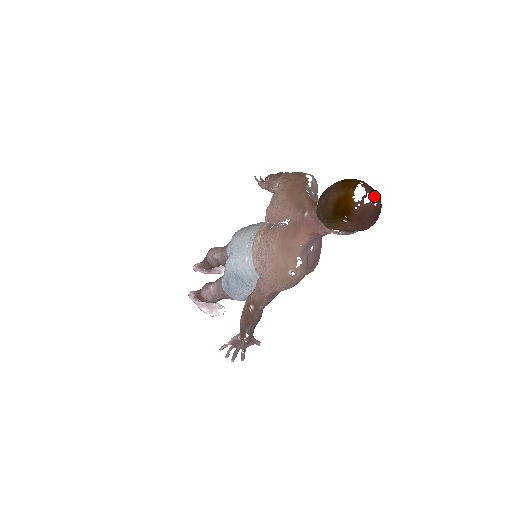
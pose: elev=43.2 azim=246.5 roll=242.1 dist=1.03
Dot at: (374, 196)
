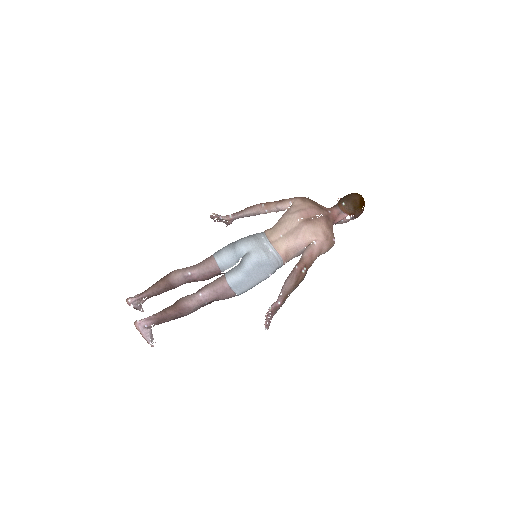
Dot at: occluded
